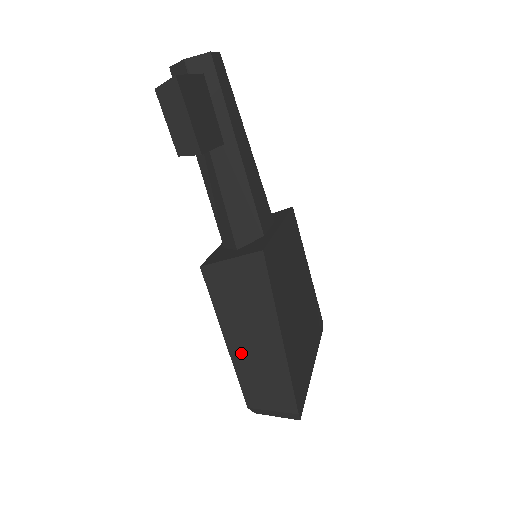
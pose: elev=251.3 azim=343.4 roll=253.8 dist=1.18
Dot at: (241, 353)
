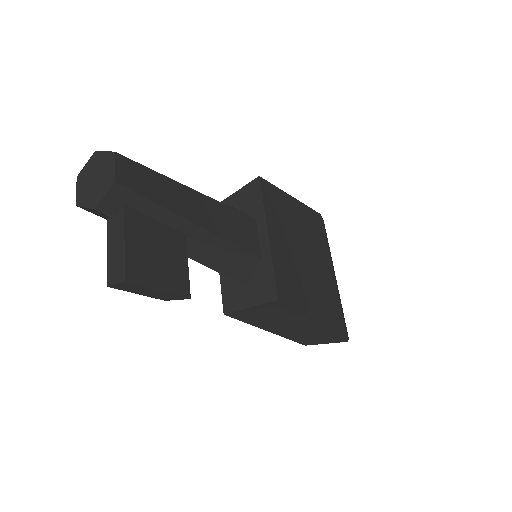
Dot at: (287, 333)
